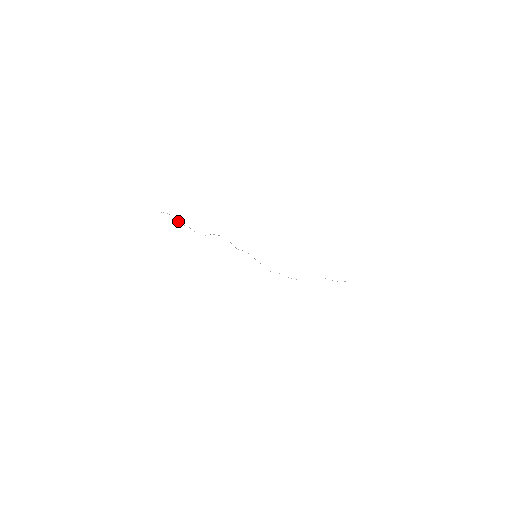
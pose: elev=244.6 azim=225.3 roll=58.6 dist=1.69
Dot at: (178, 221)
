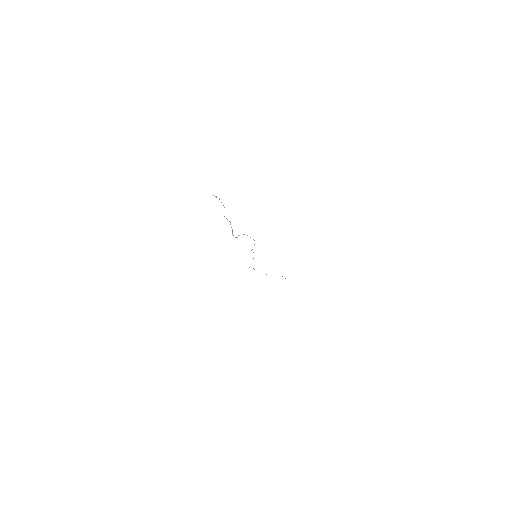
Dot at: occluded
